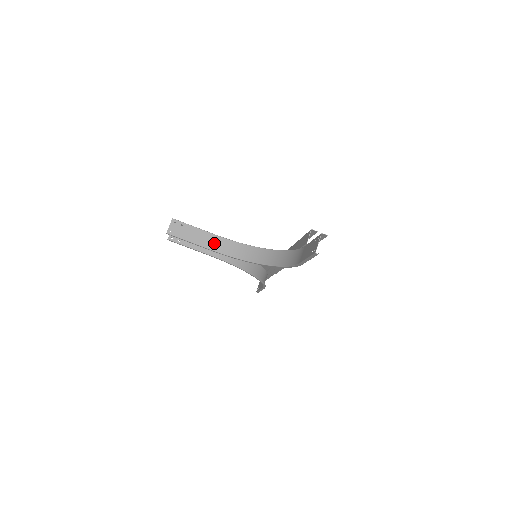
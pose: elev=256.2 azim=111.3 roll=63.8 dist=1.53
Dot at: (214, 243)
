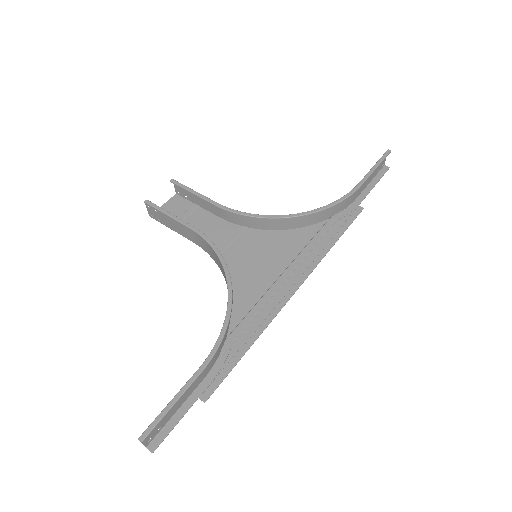
Dot at: (220, 210)
